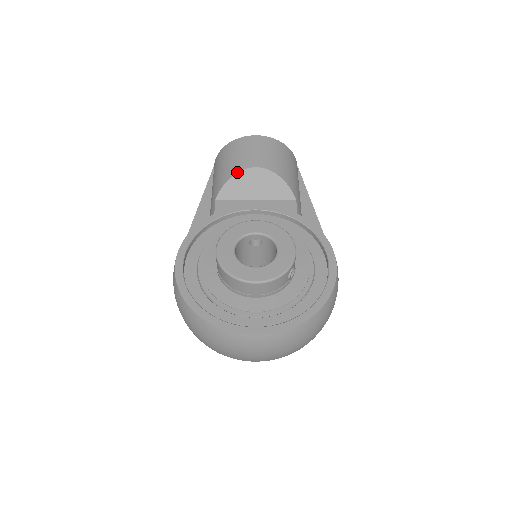
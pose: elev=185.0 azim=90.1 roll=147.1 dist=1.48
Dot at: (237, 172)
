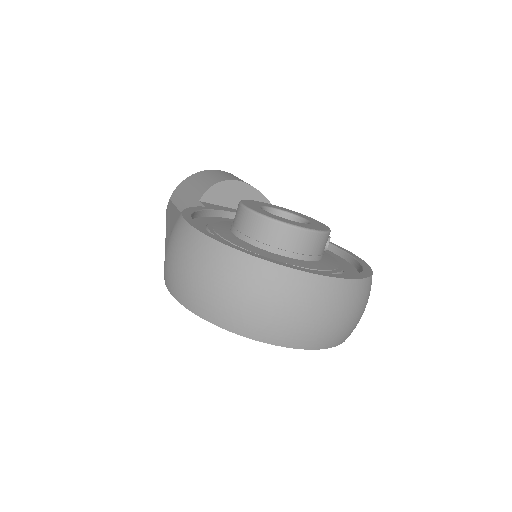
Dot at: (222, 181)
